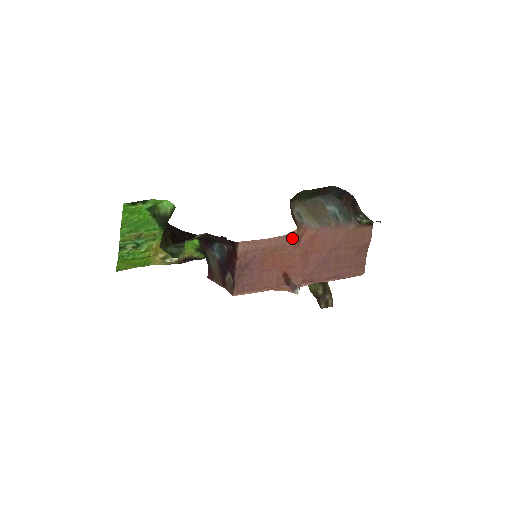
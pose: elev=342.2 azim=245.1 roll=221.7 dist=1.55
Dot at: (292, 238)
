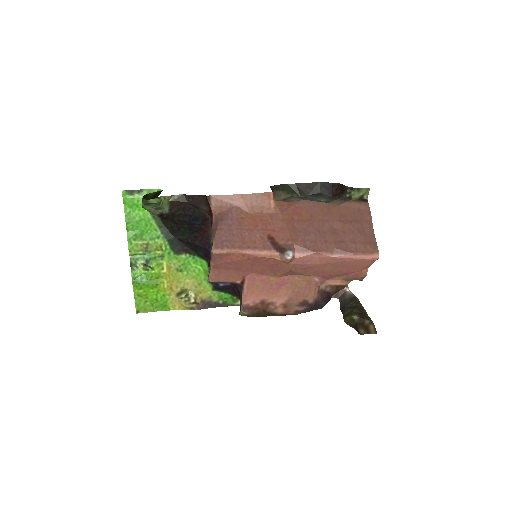
Dot at: (269, 200)
